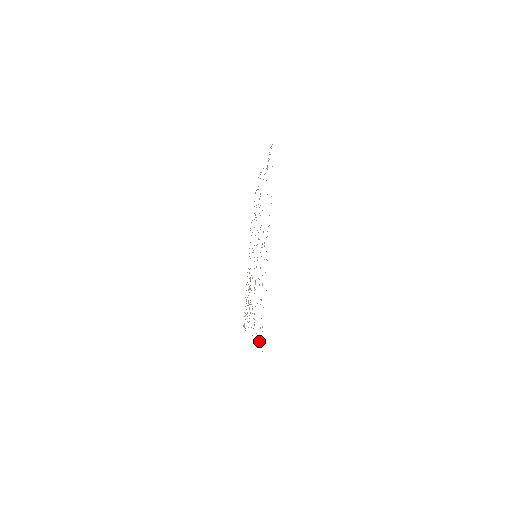
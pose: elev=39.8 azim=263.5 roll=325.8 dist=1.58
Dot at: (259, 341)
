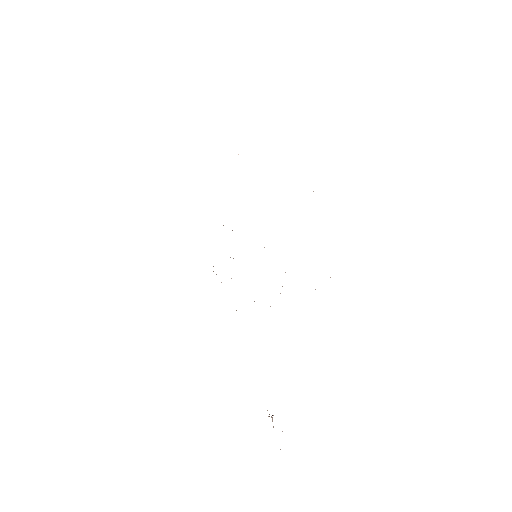
Dot at: (269, 414)
